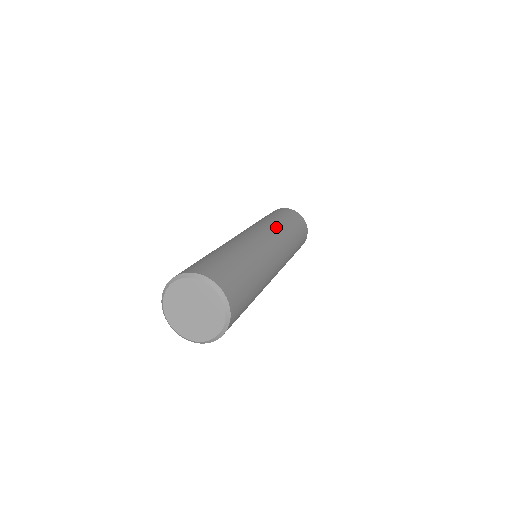
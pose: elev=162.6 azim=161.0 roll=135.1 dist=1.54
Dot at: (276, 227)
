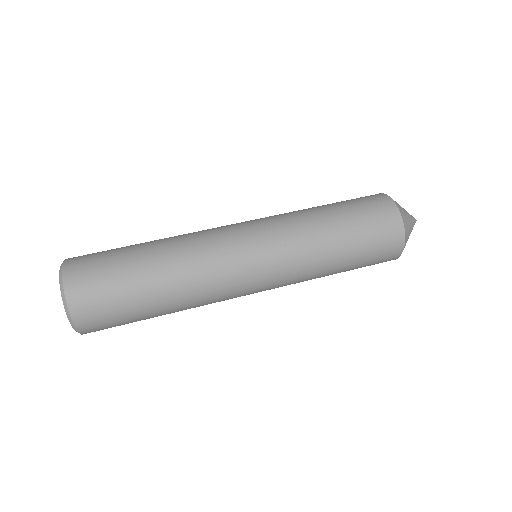
Dot at: (290, 224)
